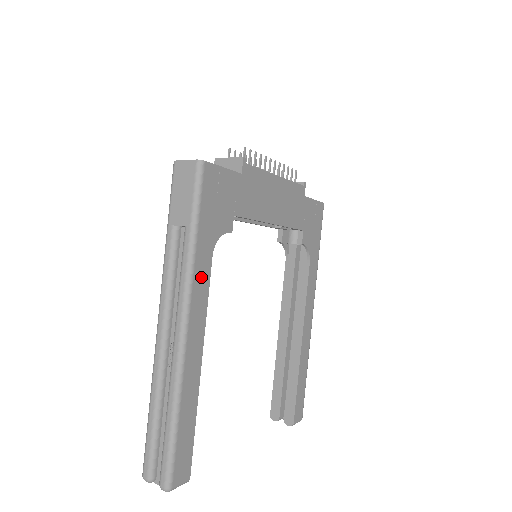
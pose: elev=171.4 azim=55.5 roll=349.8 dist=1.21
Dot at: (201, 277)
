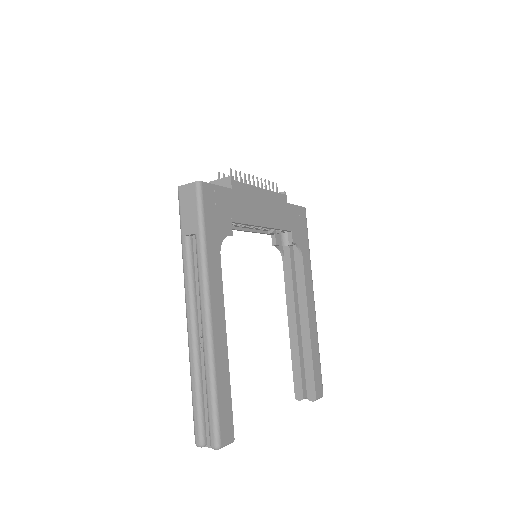
Dot at: (214, 271)
